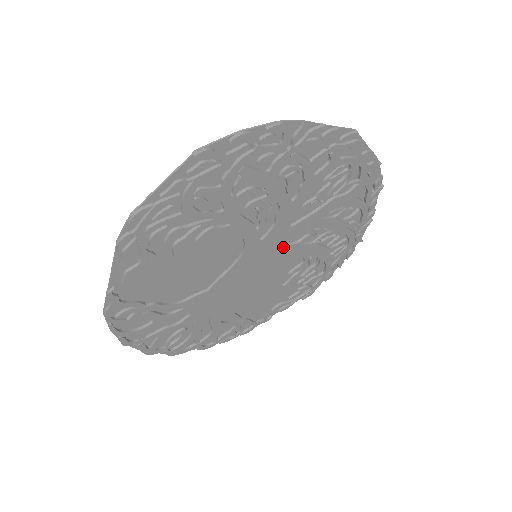
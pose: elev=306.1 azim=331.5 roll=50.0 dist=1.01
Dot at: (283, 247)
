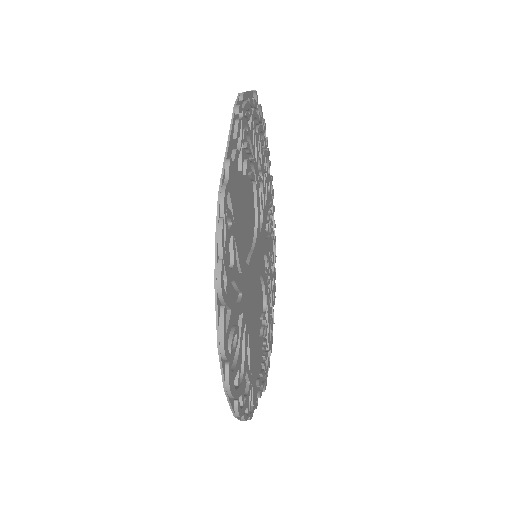
Dot at: occluded
